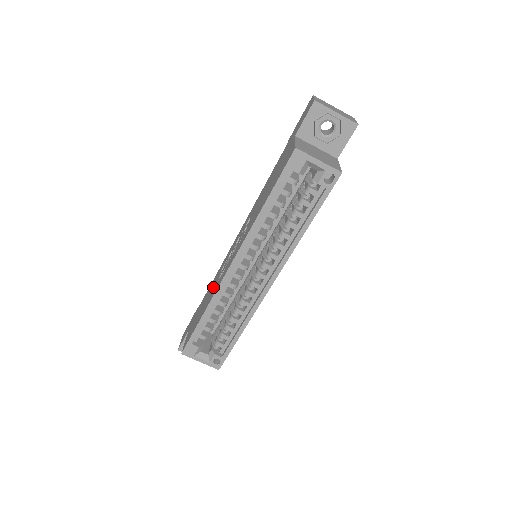
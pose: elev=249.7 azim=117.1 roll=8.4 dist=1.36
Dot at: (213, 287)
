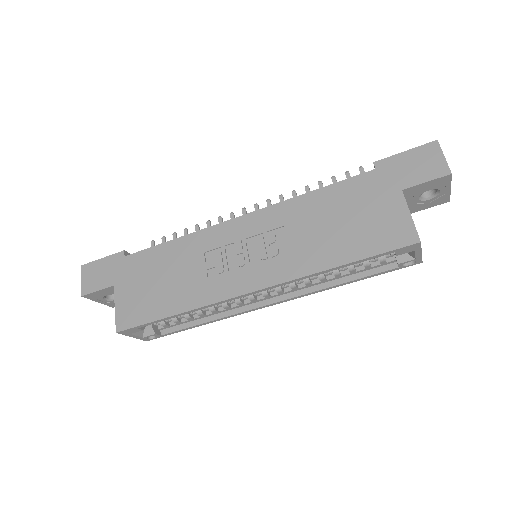
Dot at: (189, 273)
